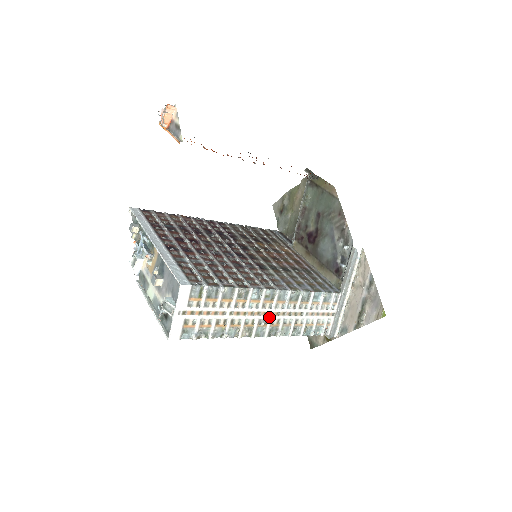
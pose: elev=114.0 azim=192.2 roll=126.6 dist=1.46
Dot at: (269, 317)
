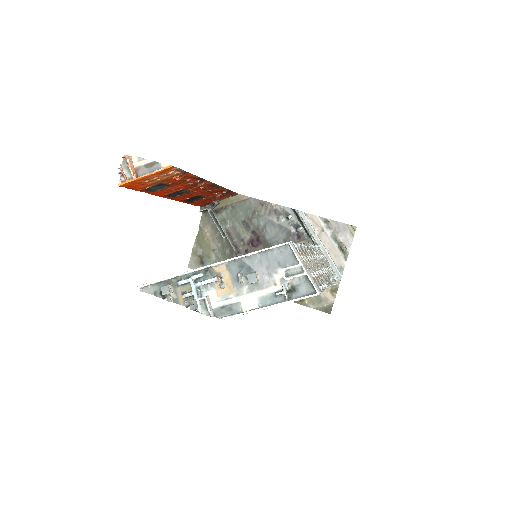
Dot at: (320, 267)
